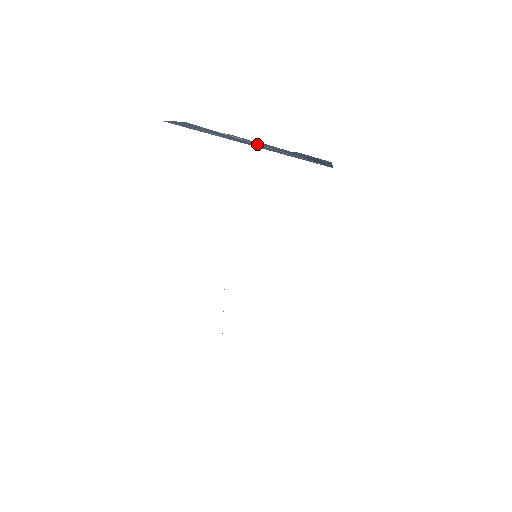
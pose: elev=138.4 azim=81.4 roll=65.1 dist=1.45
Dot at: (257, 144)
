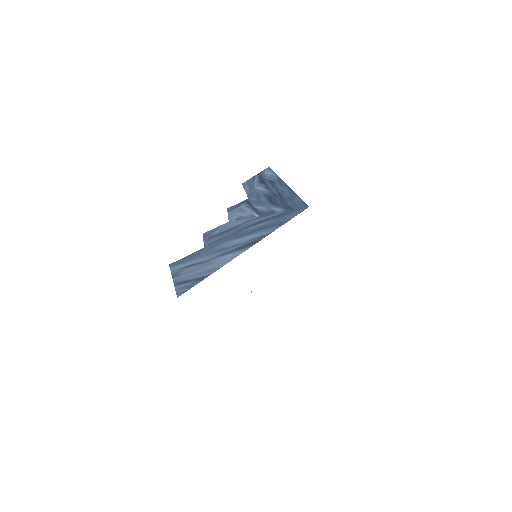
Dot at: (242, 235)
